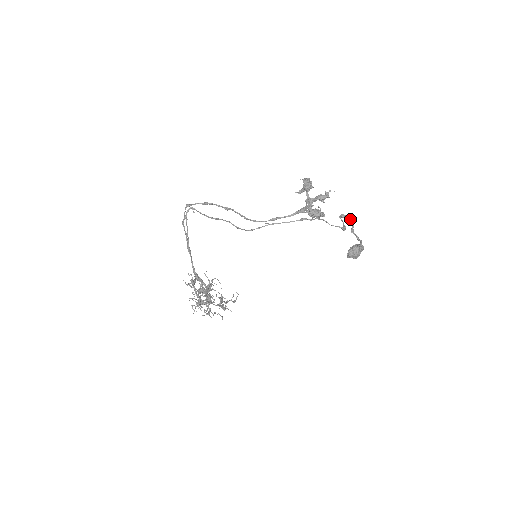
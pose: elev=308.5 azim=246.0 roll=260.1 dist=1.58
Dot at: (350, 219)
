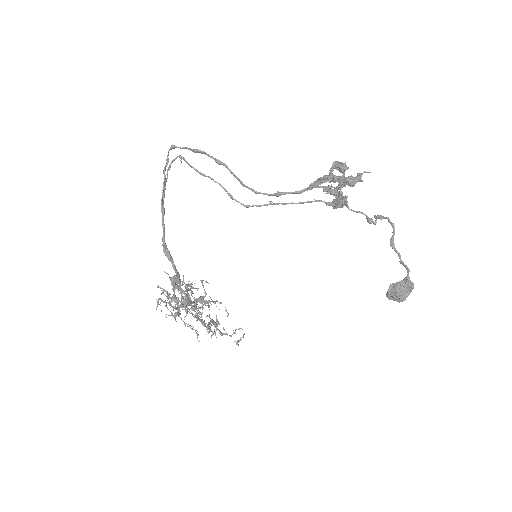
Dot at: (390, 222)
